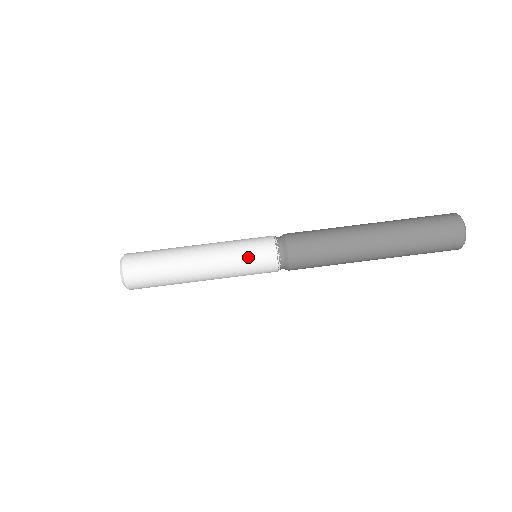
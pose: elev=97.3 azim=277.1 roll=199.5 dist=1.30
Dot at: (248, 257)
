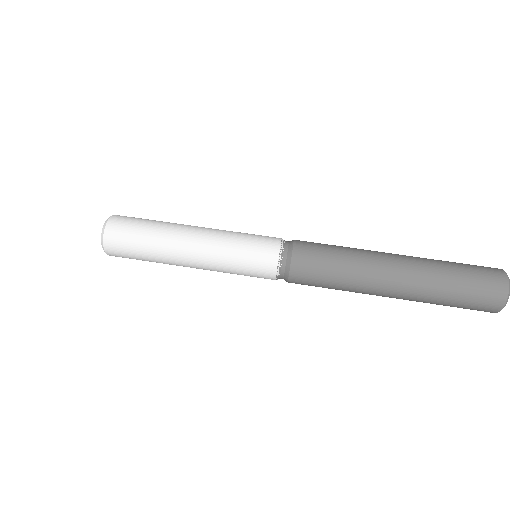
Dot at: (245, 251)
